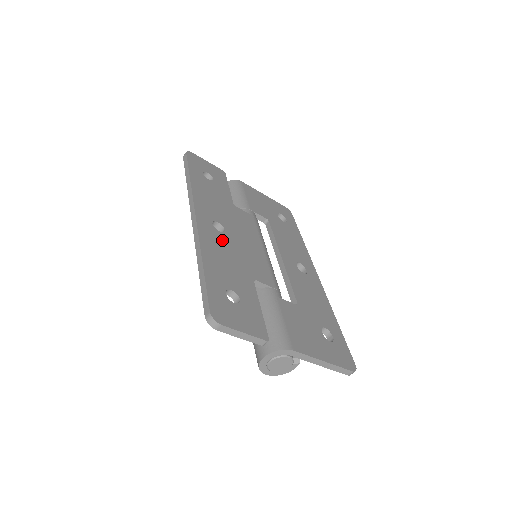
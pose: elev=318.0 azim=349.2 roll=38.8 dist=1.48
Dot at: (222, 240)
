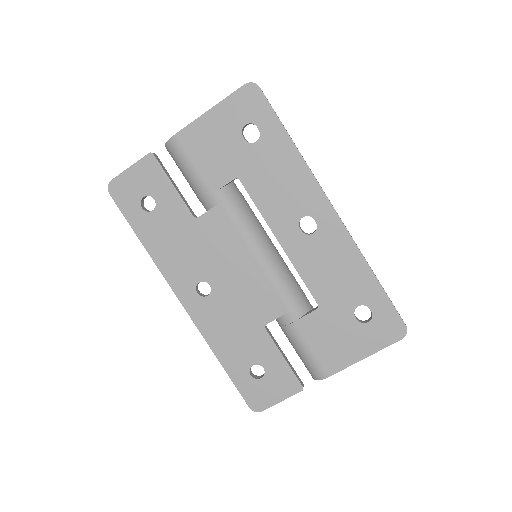
Dot at: (216, 307)
